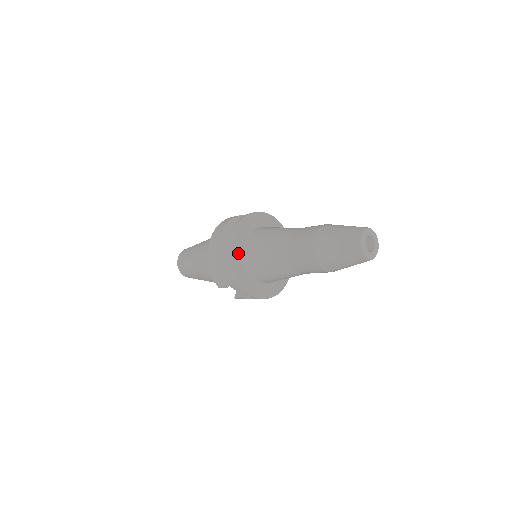
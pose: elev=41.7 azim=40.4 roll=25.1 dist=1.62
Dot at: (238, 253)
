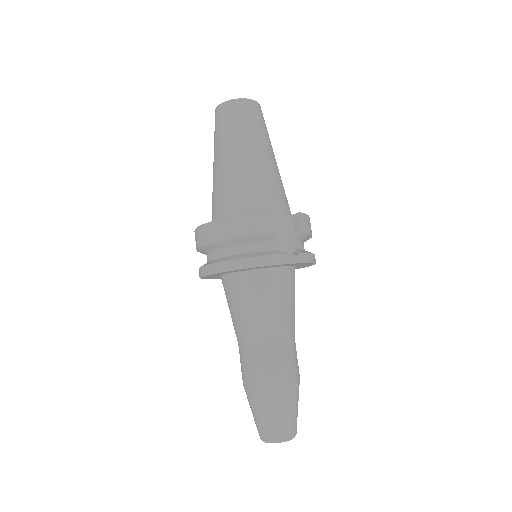
Dot at: (212, 276)
